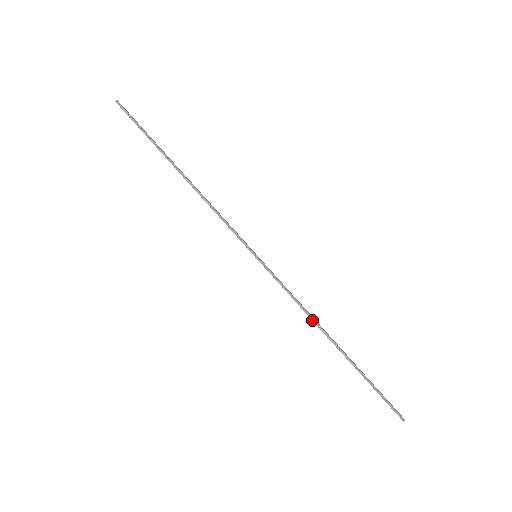
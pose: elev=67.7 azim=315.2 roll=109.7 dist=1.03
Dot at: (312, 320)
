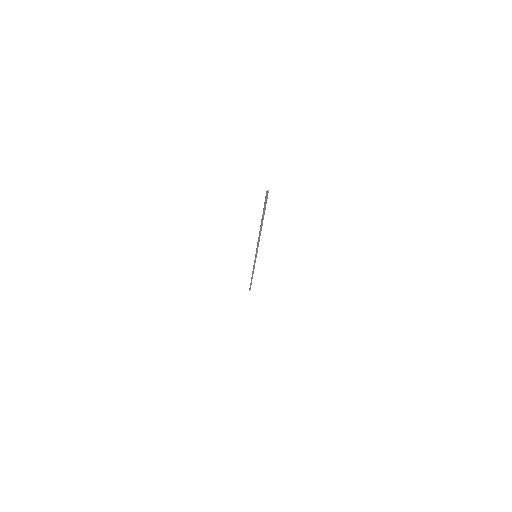
Dot at: (253, 273)
